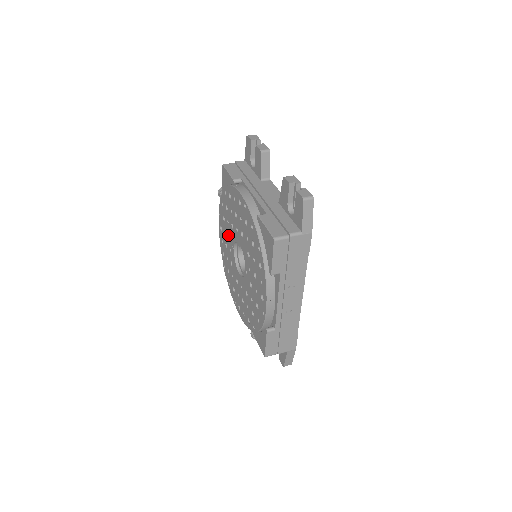
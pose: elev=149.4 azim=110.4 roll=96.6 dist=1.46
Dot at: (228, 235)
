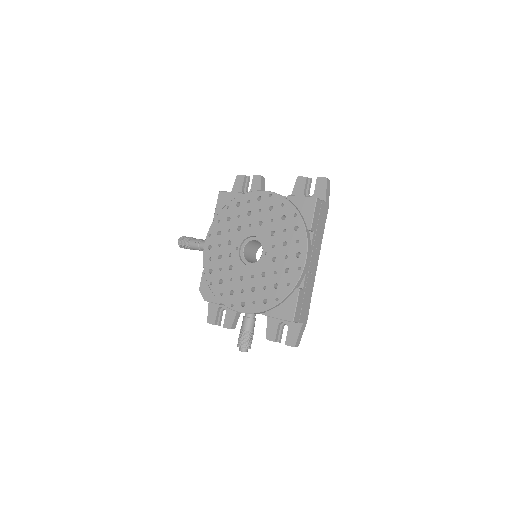
Dot at: (227, 243)
